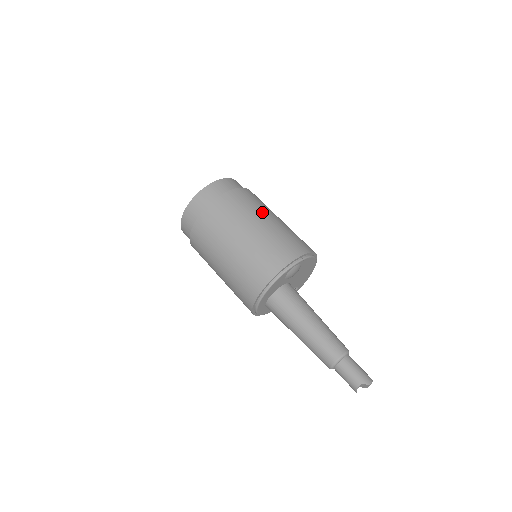
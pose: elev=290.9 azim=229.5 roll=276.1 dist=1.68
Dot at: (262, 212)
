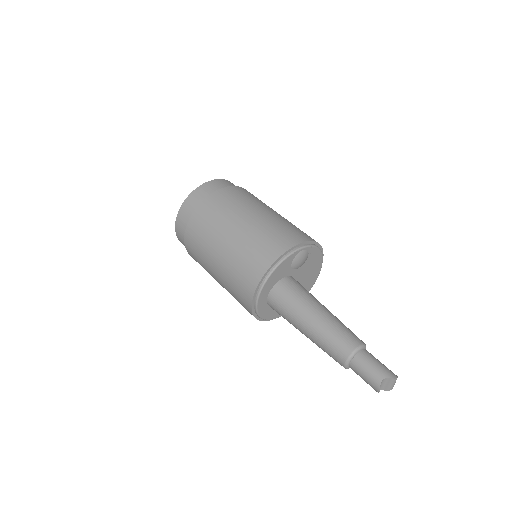
Dot at: (266, 206)
